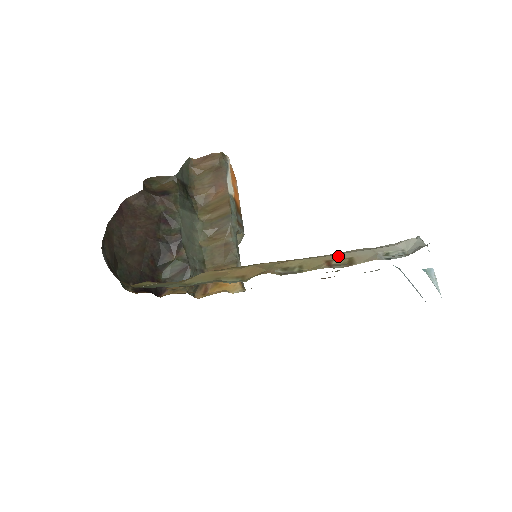
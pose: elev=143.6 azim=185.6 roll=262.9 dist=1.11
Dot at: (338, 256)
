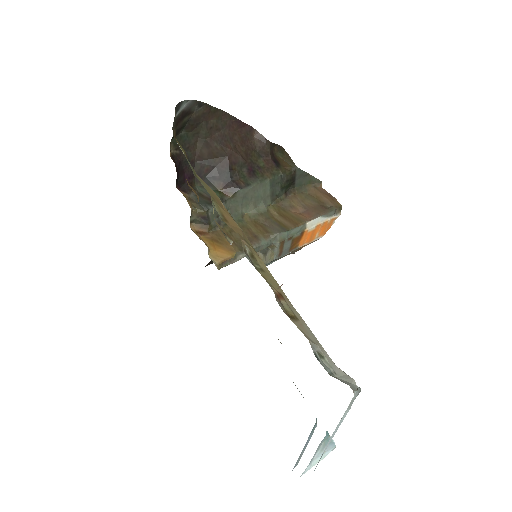
Dot at: (293, 307)
